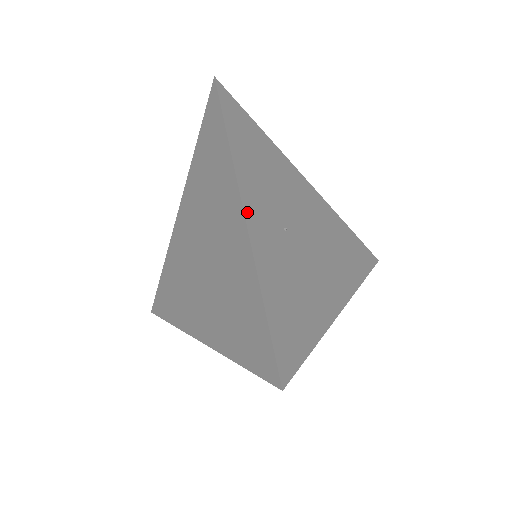
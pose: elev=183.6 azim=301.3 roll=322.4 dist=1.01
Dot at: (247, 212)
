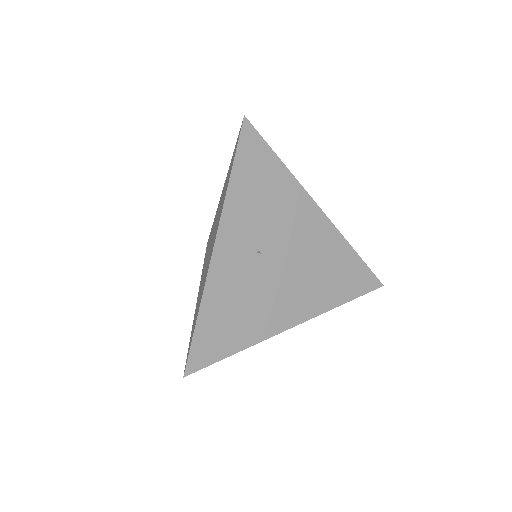
Dot at: occluded
